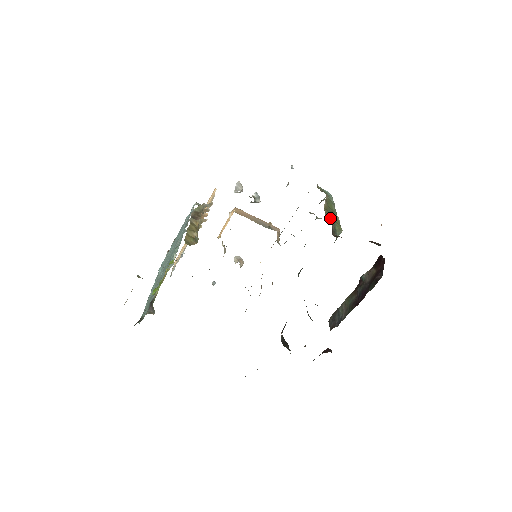
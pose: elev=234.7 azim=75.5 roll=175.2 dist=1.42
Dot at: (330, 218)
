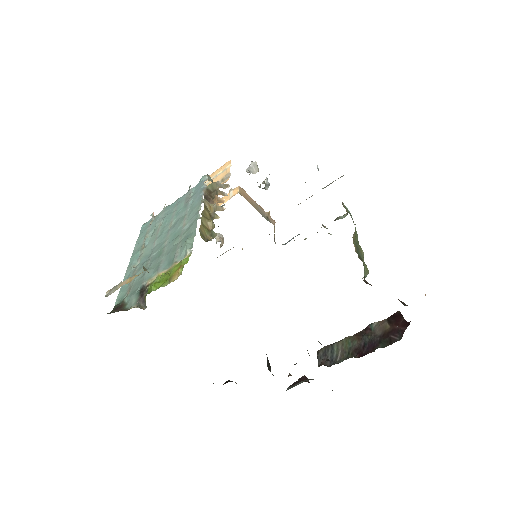
Dot at: (359, 254)
